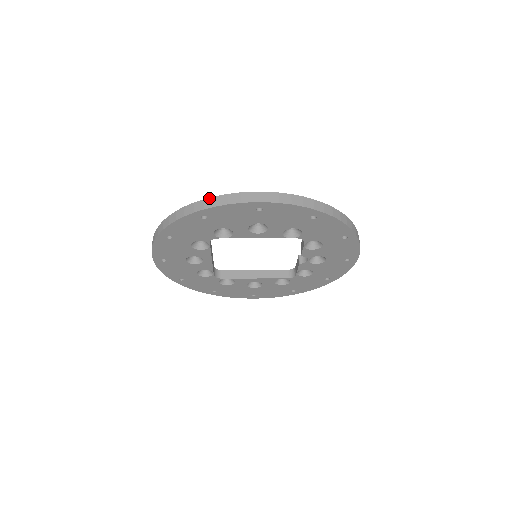
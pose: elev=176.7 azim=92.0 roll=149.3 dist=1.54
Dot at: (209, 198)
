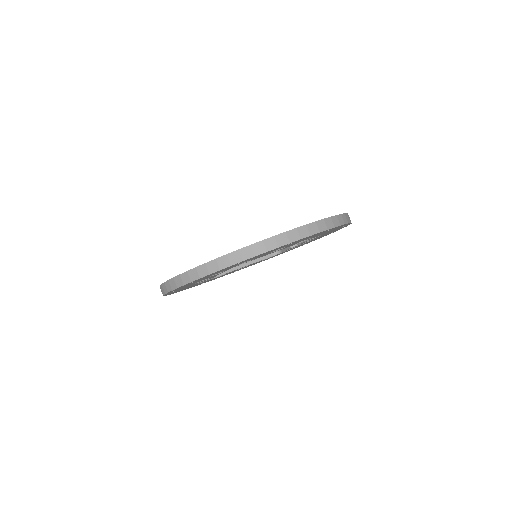
Dot at: (243, 248)
